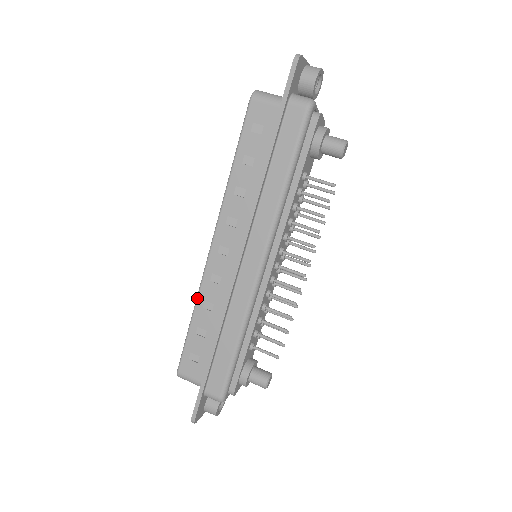
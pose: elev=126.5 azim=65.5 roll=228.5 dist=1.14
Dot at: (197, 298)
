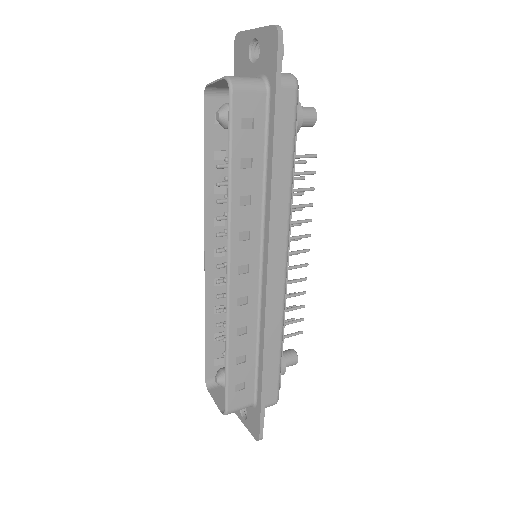
Dot at: (228, 331)
